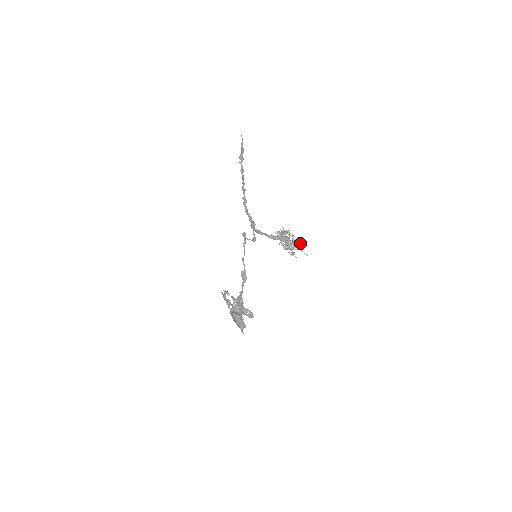
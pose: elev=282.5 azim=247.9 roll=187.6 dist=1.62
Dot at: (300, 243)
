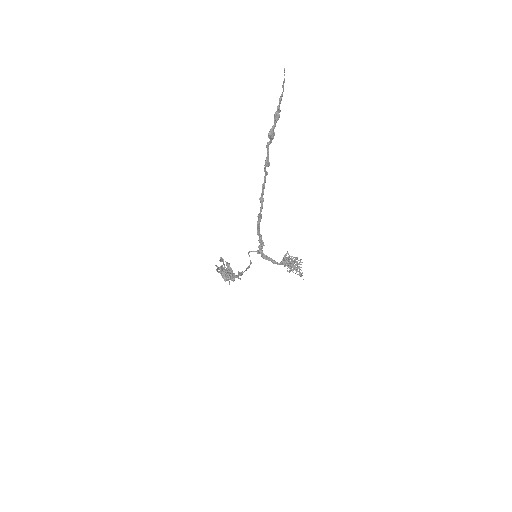
Dot at: (302, 273)
